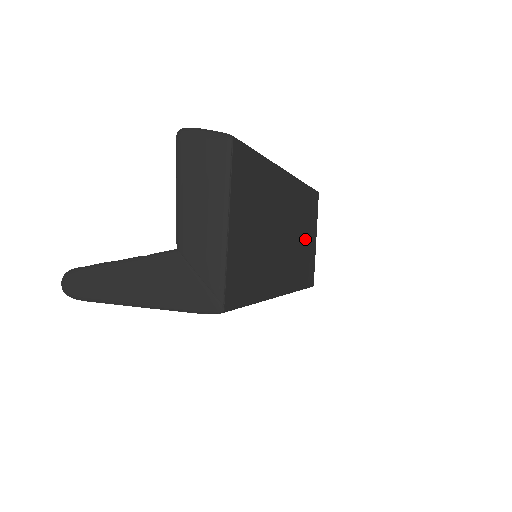
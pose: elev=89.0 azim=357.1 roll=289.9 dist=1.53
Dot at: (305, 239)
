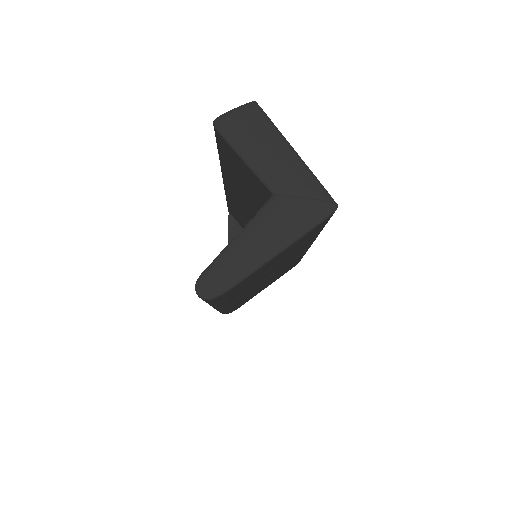
Dot at: occluded
